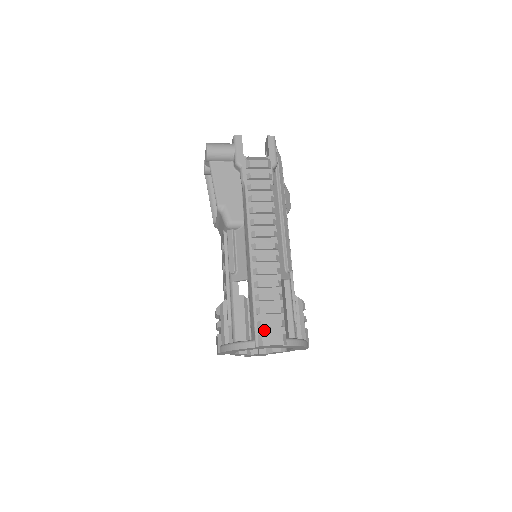
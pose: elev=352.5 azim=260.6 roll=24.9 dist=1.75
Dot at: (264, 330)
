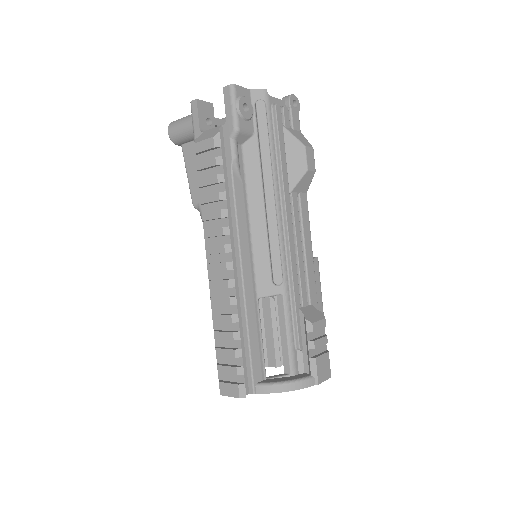
Dot at: (224, 375)
